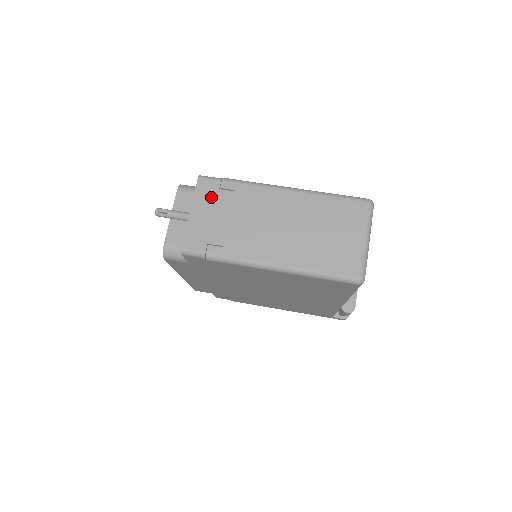
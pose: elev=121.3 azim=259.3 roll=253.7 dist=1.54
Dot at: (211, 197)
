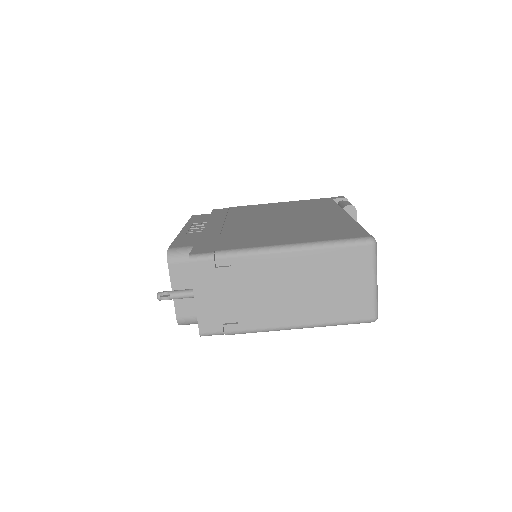
Dot at: (210, 278)
